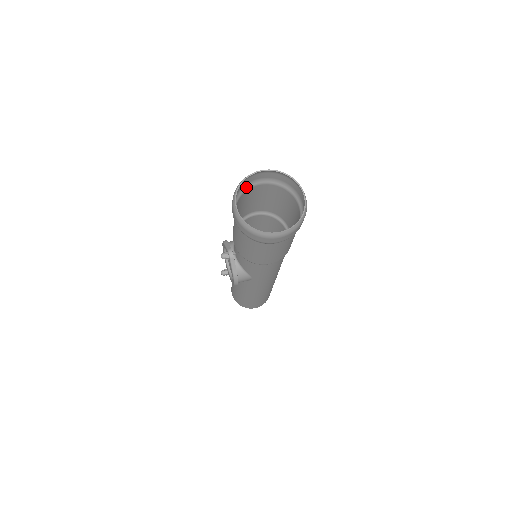
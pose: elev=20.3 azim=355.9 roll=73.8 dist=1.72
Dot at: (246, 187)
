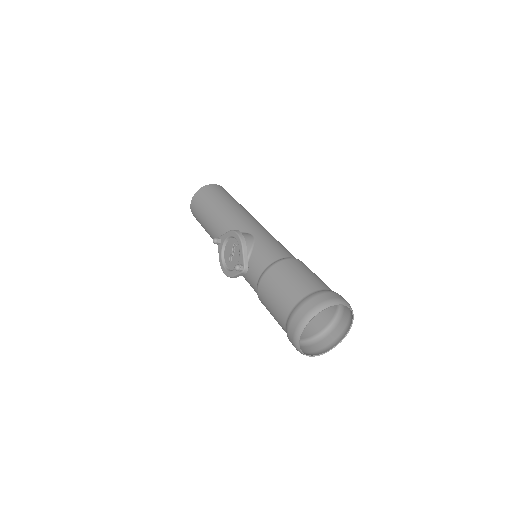
Dot at: (315, 294)
